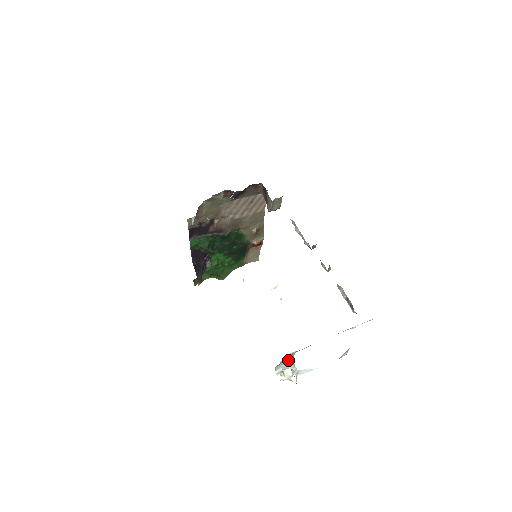
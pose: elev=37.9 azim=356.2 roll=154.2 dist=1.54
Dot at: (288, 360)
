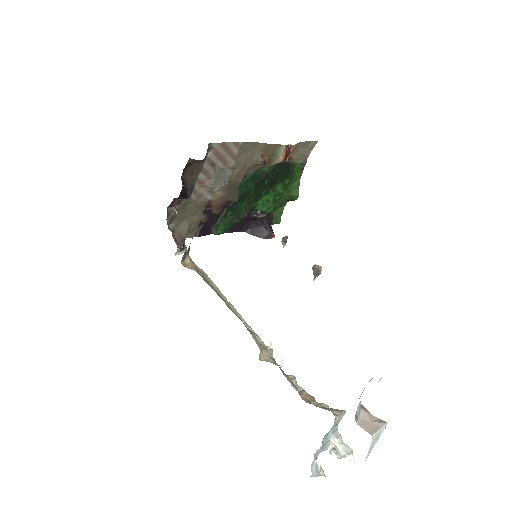
Dot at: (316, 464)
